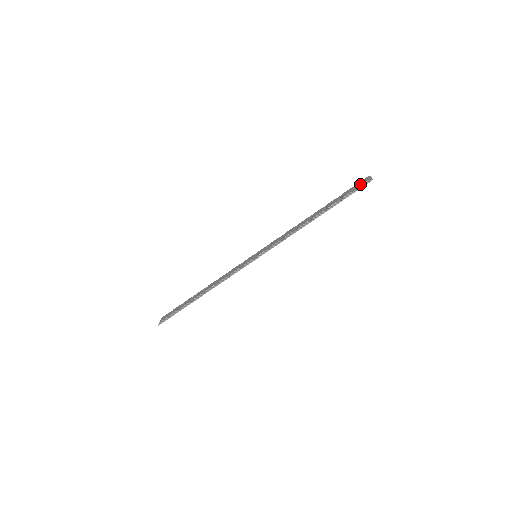
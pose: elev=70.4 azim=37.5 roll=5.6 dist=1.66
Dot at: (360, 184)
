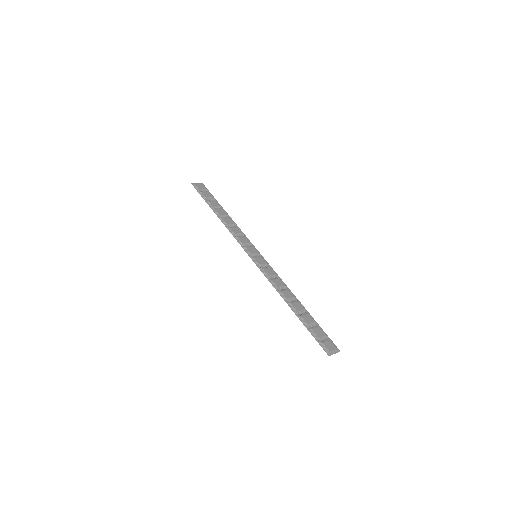
Dot at: (326, 343)
